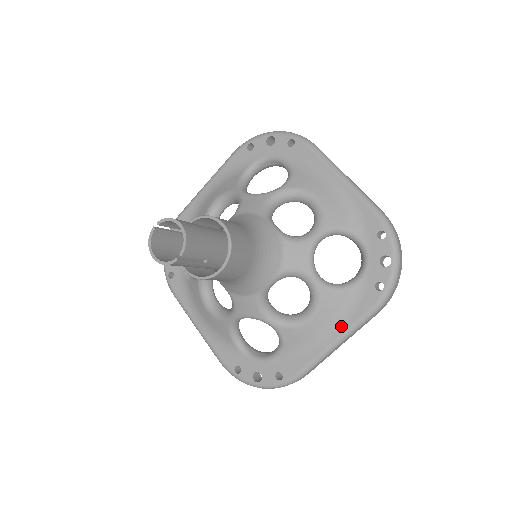
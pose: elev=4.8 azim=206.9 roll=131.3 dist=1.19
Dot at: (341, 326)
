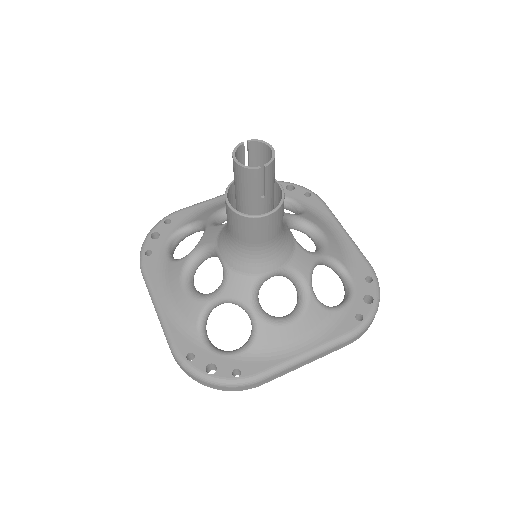
Dot at: (316, 341)
